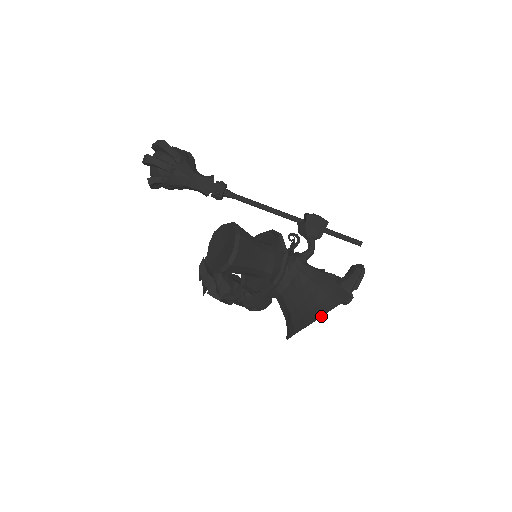
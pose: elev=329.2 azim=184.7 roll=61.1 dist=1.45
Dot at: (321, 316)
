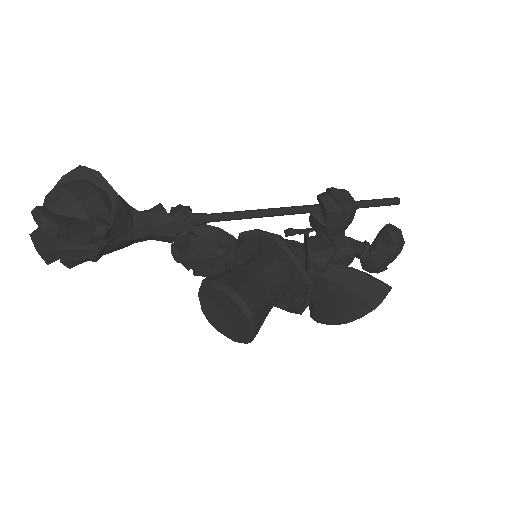
Dot at: (357, 318)
